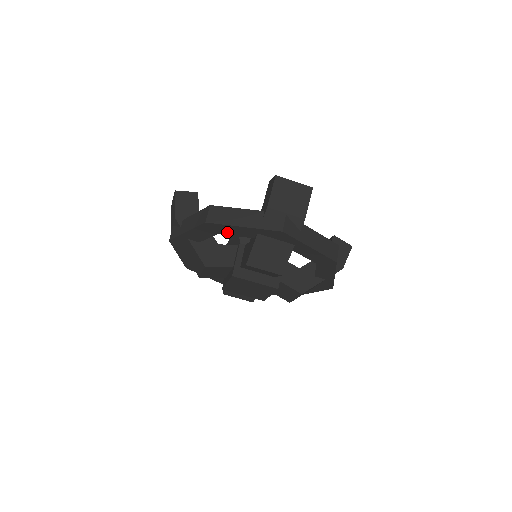
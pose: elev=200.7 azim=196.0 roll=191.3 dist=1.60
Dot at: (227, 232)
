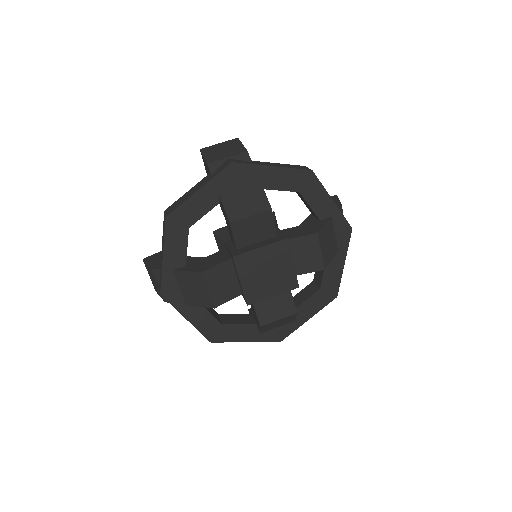
Dot at: (193, 216)
